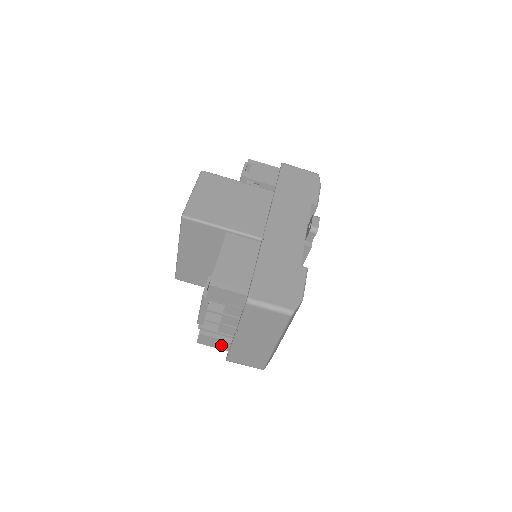
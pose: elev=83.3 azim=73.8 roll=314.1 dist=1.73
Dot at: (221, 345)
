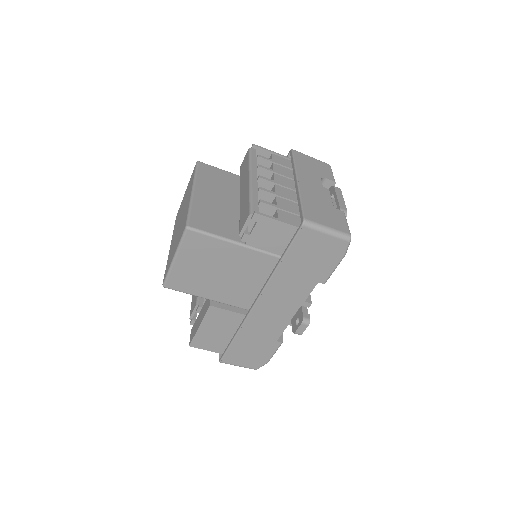
Dot at: occluded
